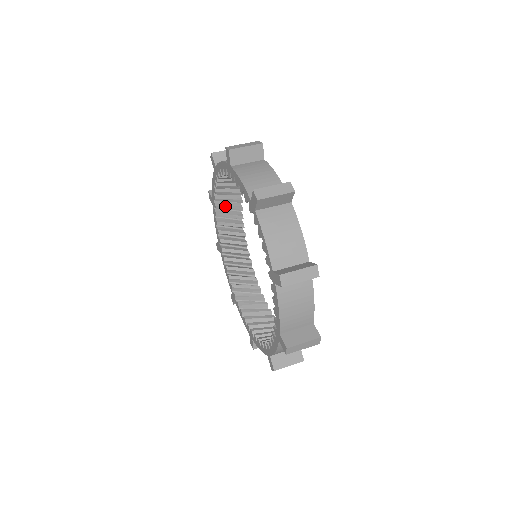
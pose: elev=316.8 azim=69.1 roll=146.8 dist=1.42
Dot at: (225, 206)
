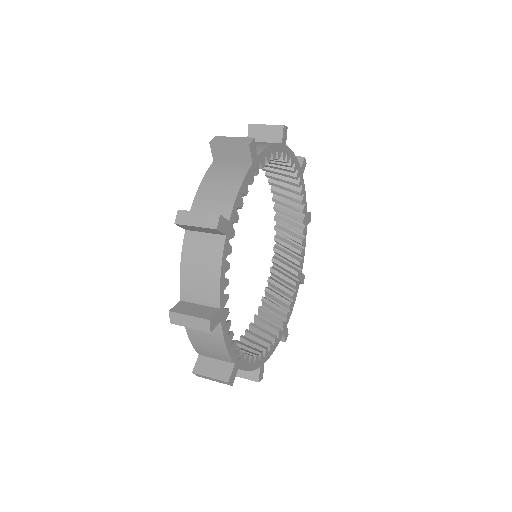
Dot at: (279, 272)
